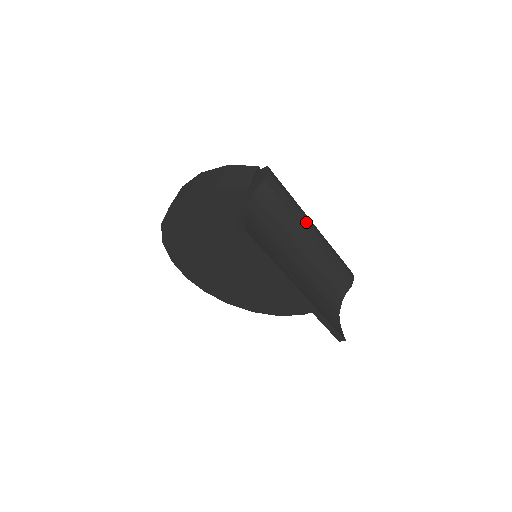
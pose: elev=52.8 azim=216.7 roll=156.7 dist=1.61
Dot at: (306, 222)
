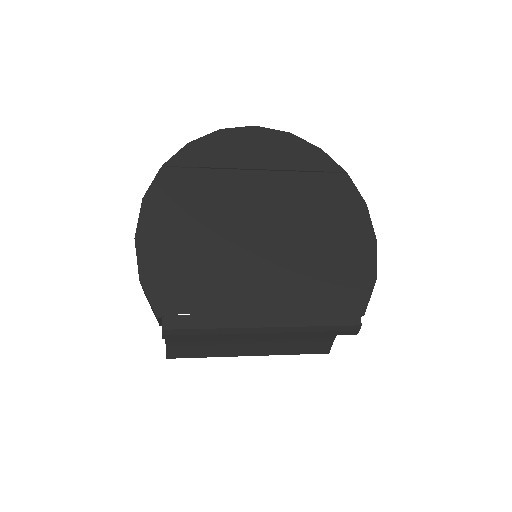
Dot at: occluded
